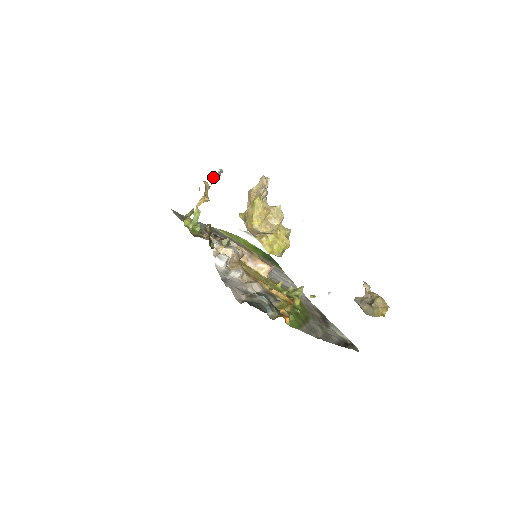
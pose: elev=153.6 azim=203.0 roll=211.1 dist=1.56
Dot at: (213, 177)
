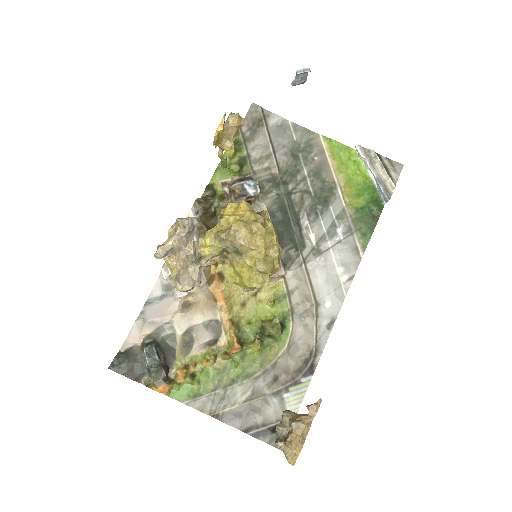
Dot at: (216, 131)
